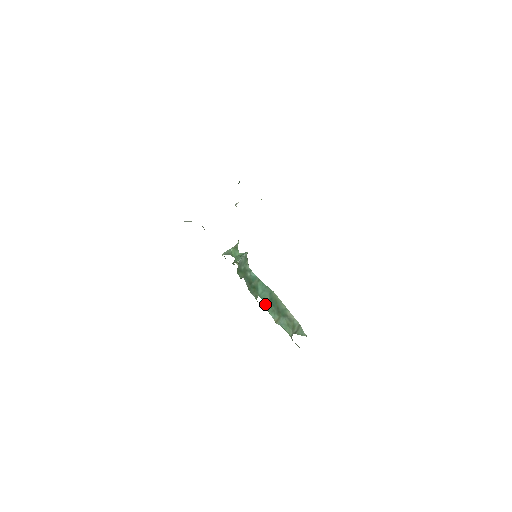
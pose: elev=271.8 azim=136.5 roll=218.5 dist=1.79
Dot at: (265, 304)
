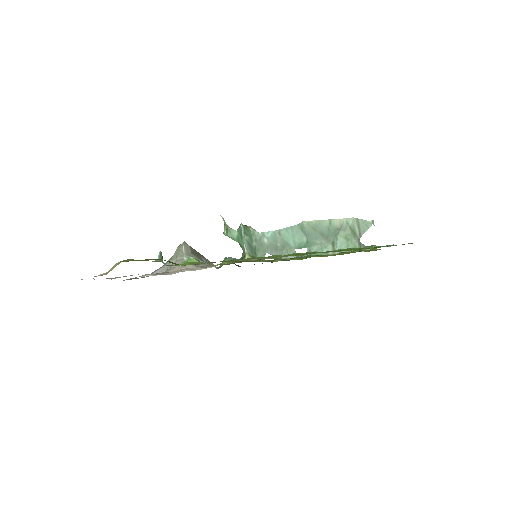
Dot at: (308, 248)
